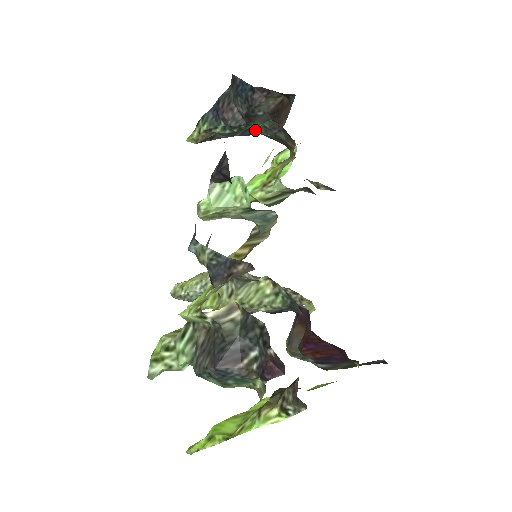
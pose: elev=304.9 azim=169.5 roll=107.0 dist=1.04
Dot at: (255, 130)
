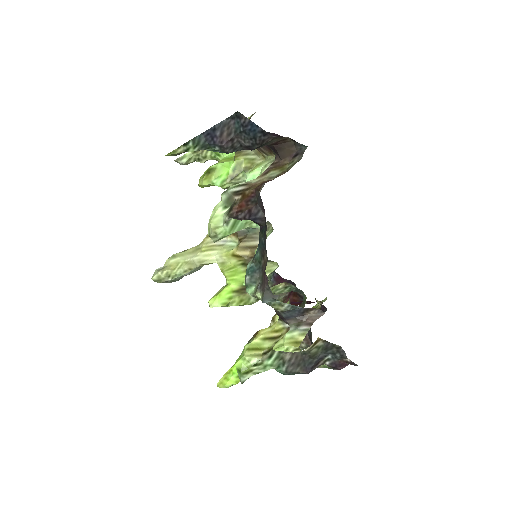
Dot at: occluded
